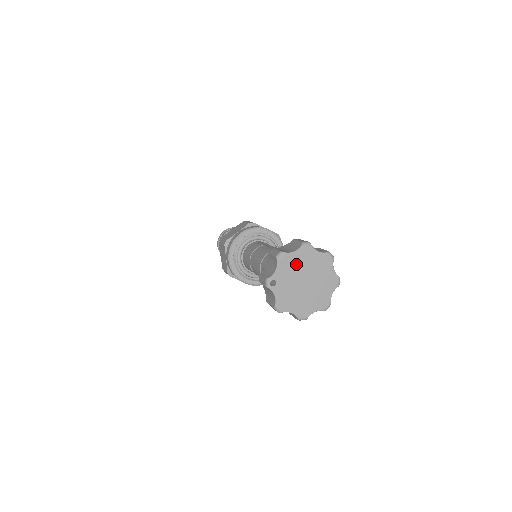
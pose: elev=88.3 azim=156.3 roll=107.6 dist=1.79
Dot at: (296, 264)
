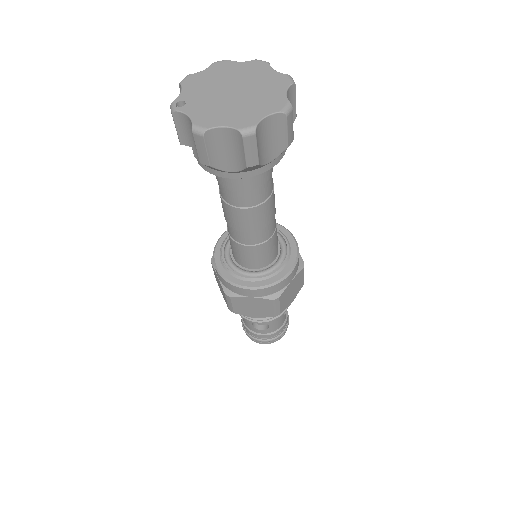
Dot at: (211, 80)
